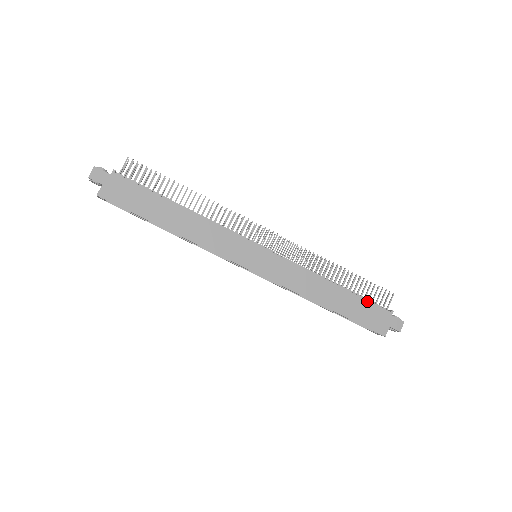
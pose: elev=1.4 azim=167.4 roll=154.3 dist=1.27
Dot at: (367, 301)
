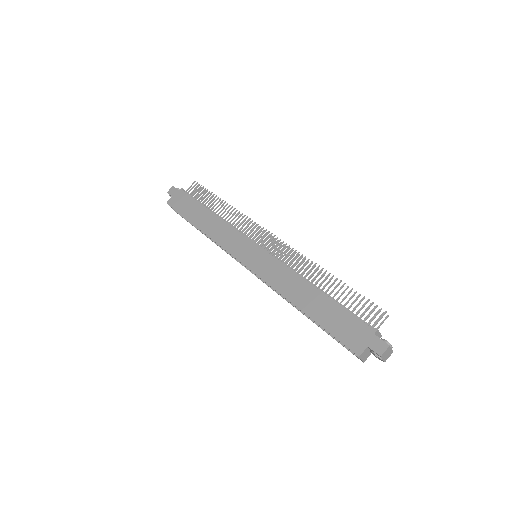
Dot at: (347, 311)
